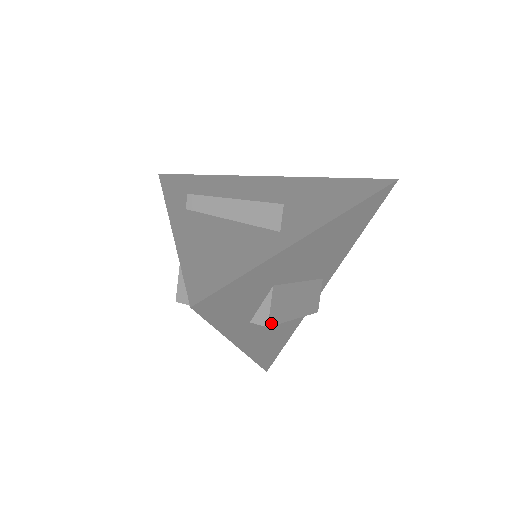
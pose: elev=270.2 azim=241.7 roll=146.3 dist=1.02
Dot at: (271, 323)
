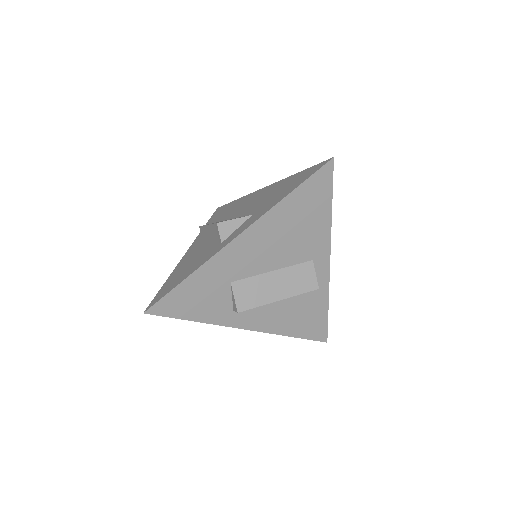
Dot at: (241, 309)
